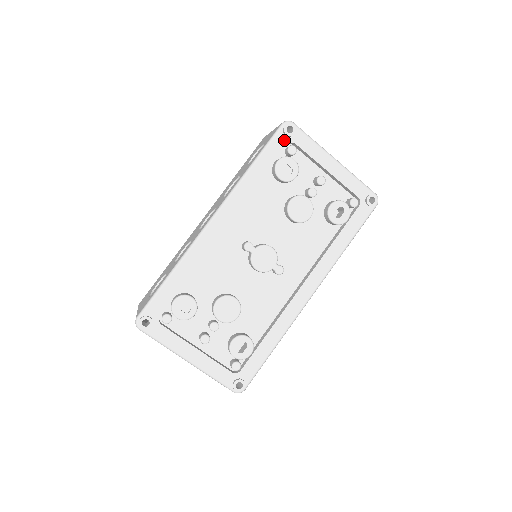
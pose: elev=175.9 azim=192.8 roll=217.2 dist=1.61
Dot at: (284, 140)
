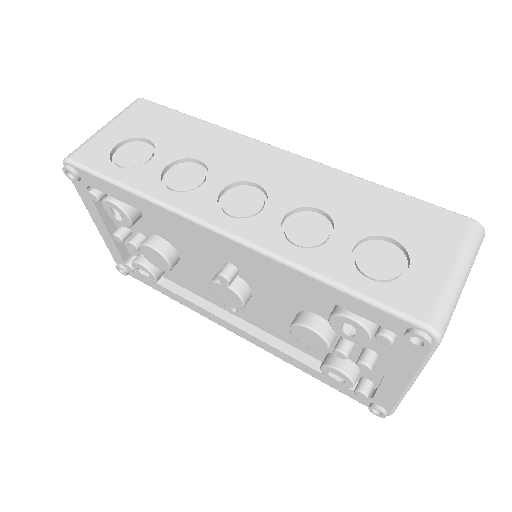
Dot at: (397, 328)
